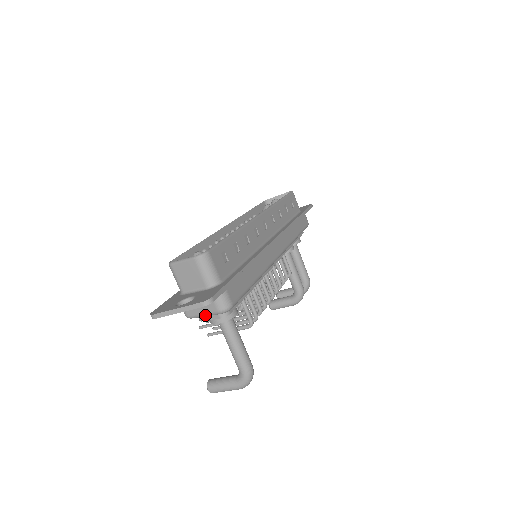
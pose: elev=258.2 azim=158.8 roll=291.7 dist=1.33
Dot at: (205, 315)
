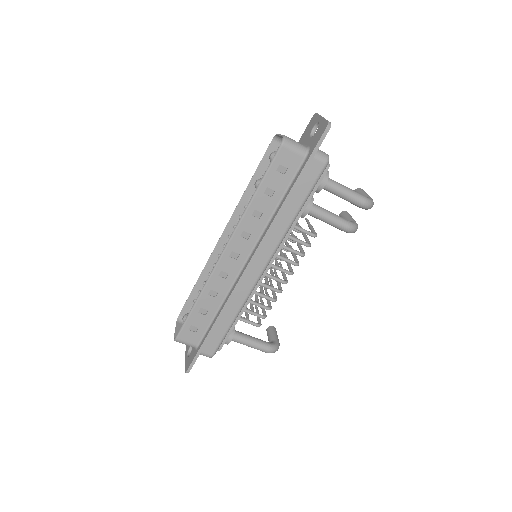
Dot at: occluded
